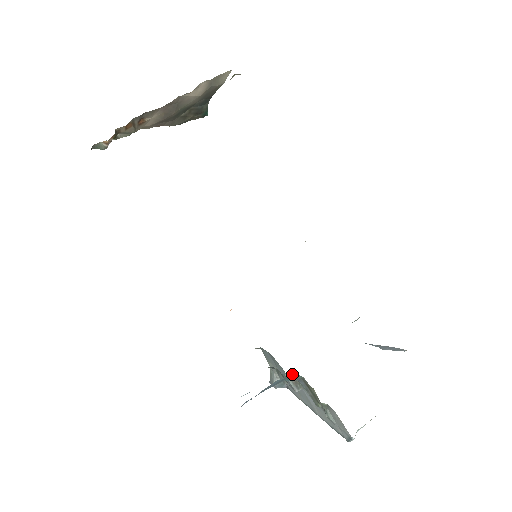
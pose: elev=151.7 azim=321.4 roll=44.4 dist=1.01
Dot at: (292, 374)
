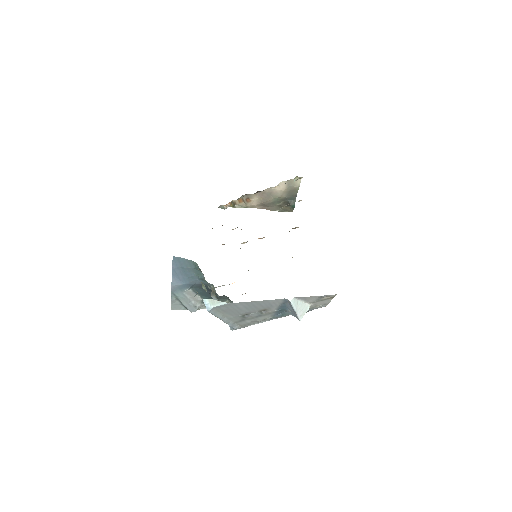
Dot at: (214, 287)
